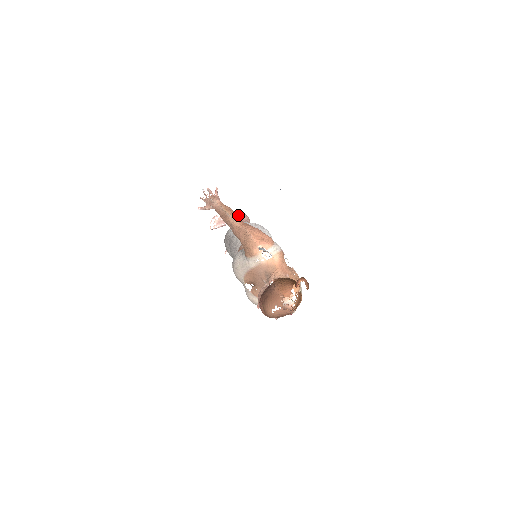
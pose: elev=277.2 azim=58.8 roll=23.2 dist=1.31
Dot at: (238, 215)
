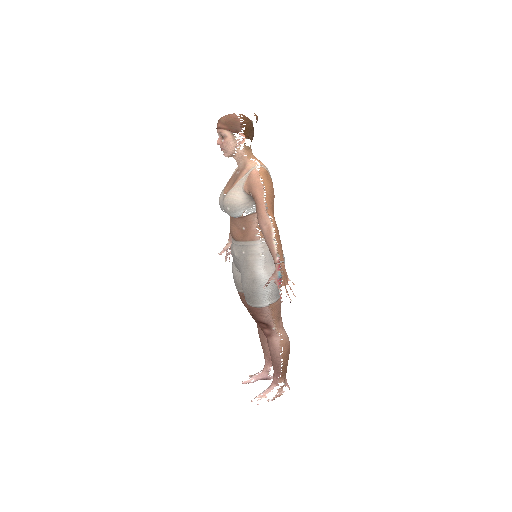
Dot at: occluded
